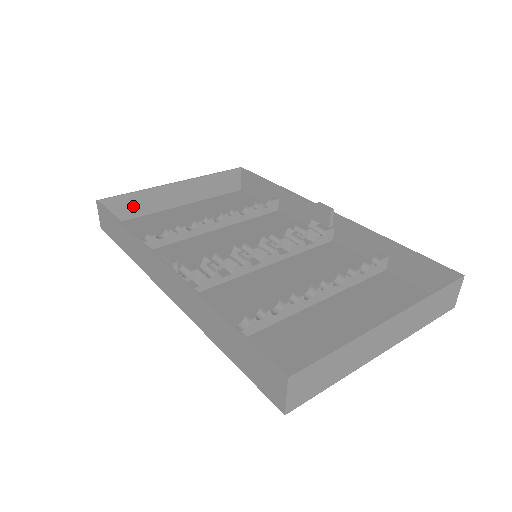
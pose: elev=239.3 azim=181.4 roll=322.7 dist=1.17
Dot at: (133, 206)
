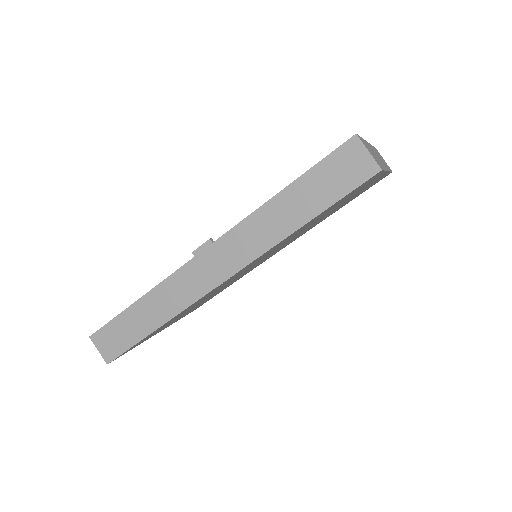
Dot at: occluded
